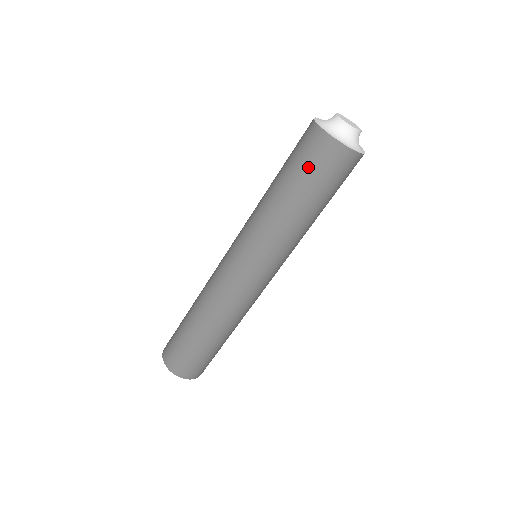
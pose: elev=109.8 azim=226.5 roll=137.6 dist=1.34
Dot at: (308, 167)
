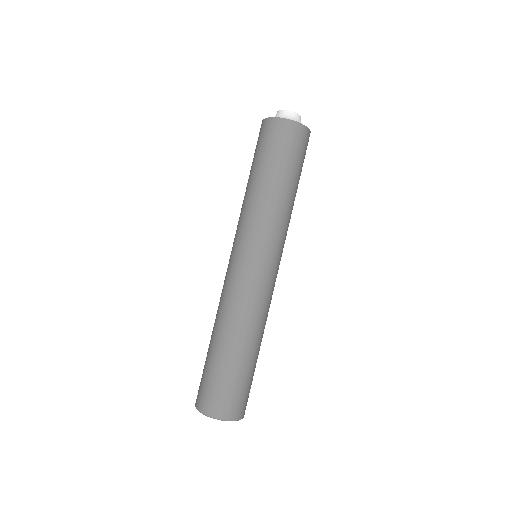
Dot at: (283, 150)
